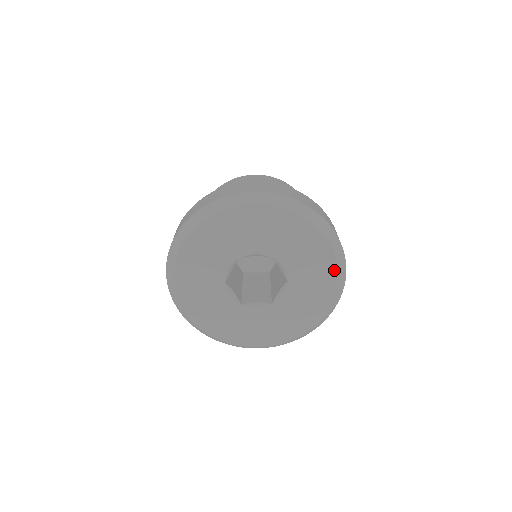
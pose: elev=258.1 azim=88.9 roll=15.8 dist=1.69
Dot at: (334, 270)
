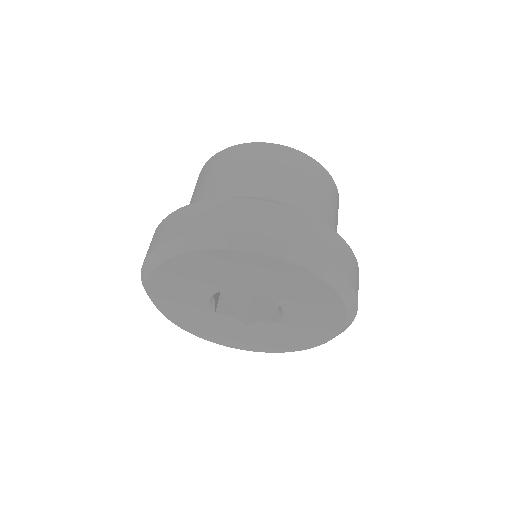
Dot at: (328, 337)
